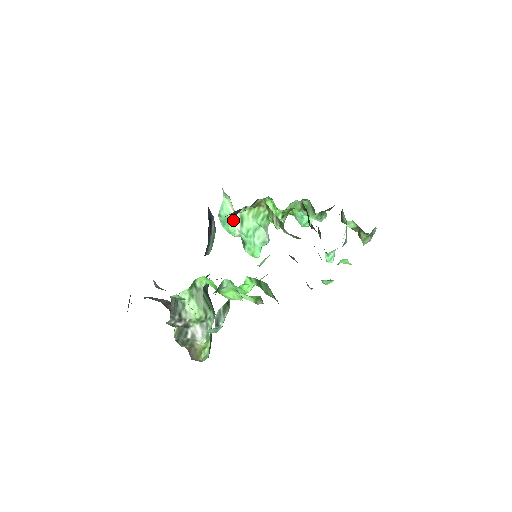
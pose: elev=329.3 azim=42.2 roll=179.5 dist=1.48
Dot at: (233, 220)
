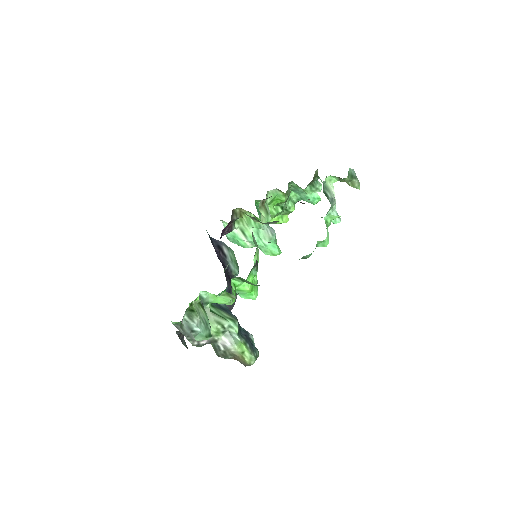
Dot at: (238, 236)
